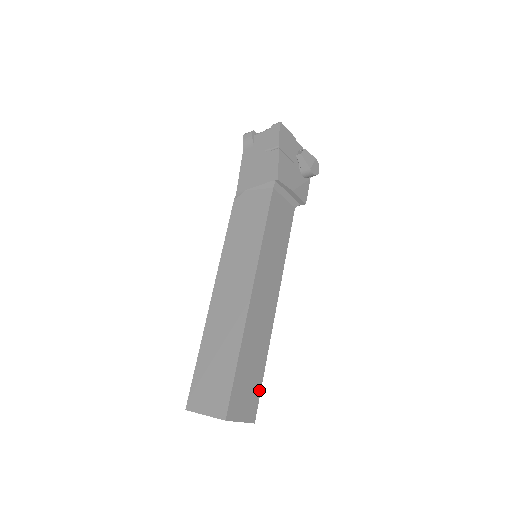
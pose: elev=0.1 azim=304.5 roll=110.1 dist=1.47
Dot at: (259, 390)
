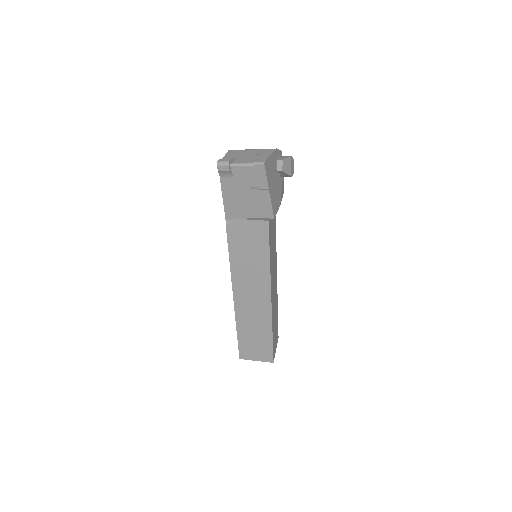
Dot at: occluded
